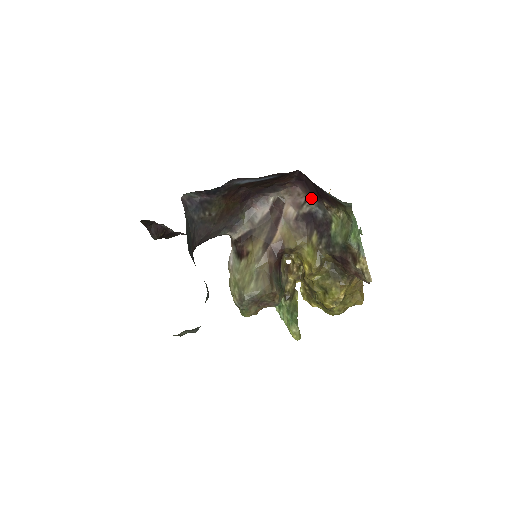
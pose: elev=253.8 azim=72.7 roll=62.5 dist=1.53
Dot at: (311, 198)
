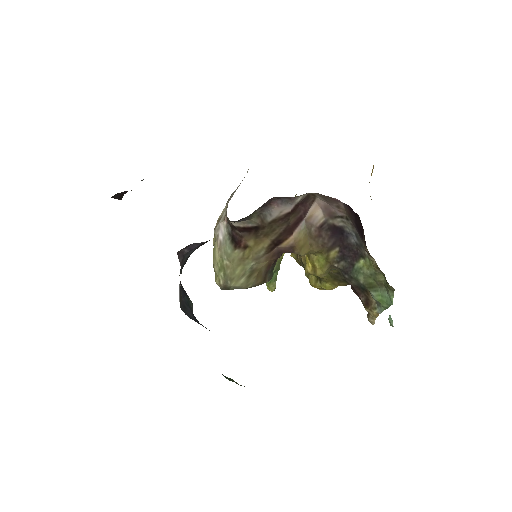
Dot at: (352, 222)
